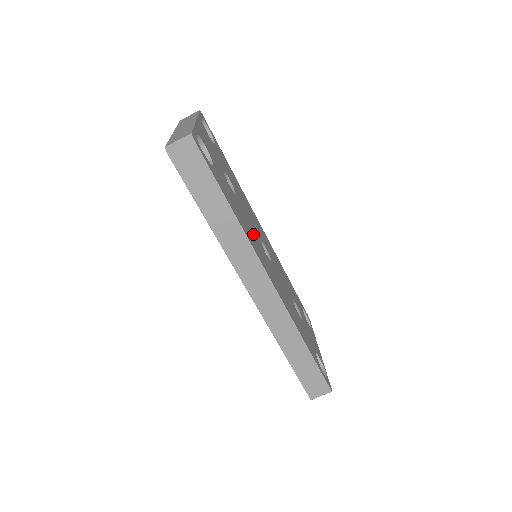
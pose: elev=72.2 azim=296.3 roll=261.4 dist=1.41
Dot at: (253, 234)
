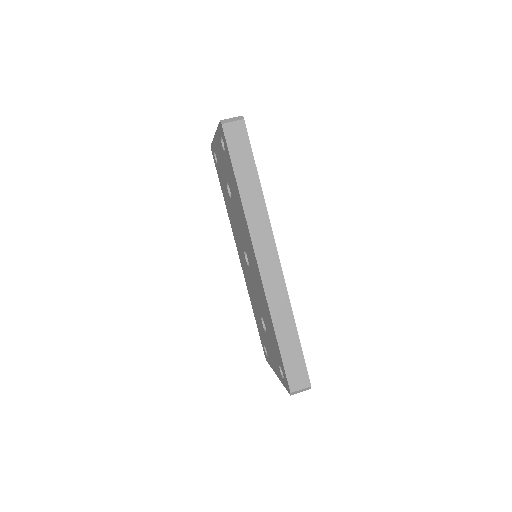
Dot at: occluded
